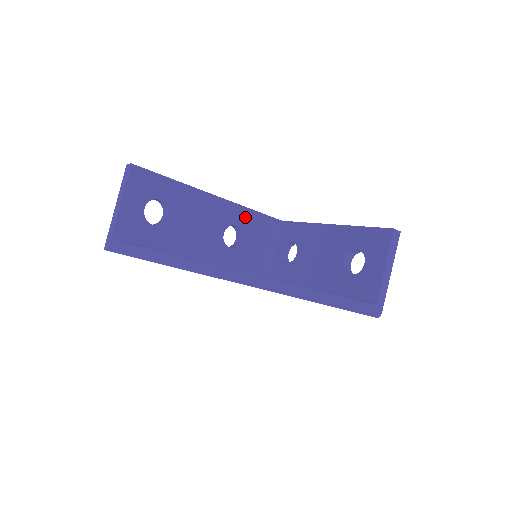
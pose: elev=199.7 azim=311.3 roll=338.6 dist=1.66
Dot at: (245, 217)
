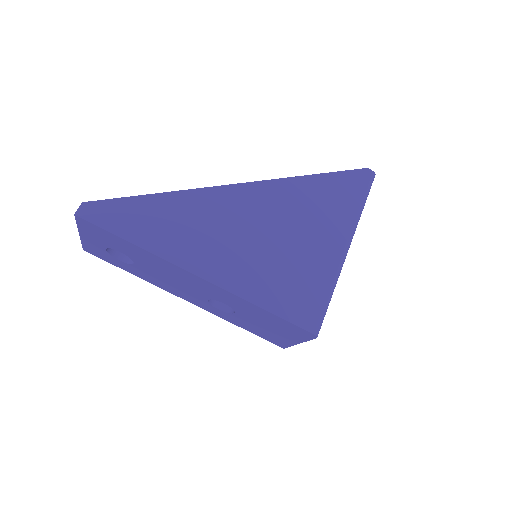
Dot at: occluded
